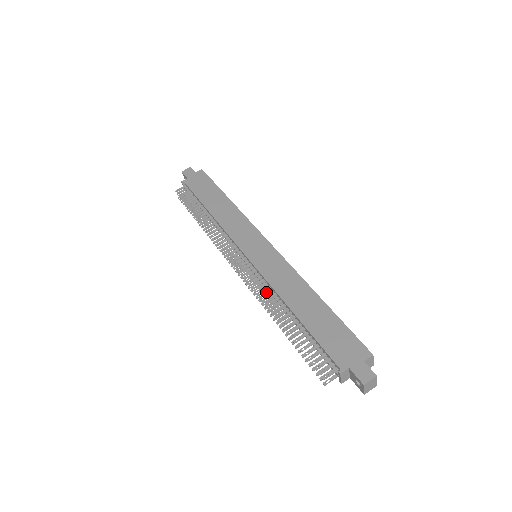
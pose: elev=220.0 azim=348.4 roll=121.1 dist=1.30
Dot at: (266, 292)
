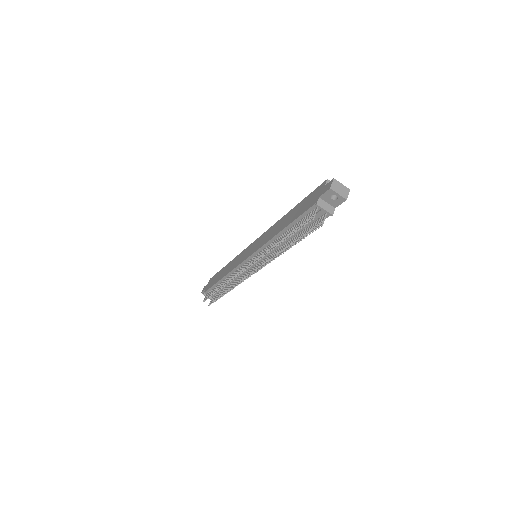
Dot at: (271, 256)
